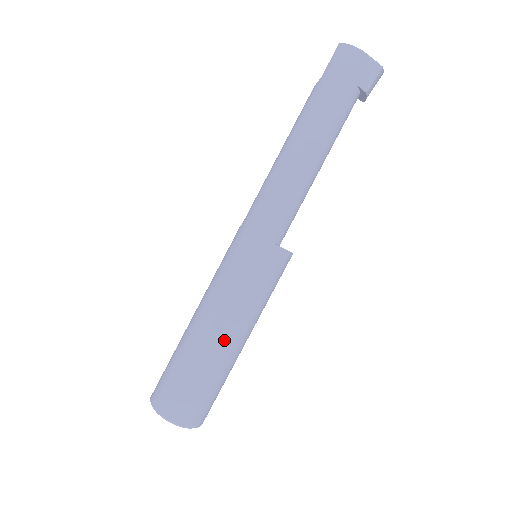
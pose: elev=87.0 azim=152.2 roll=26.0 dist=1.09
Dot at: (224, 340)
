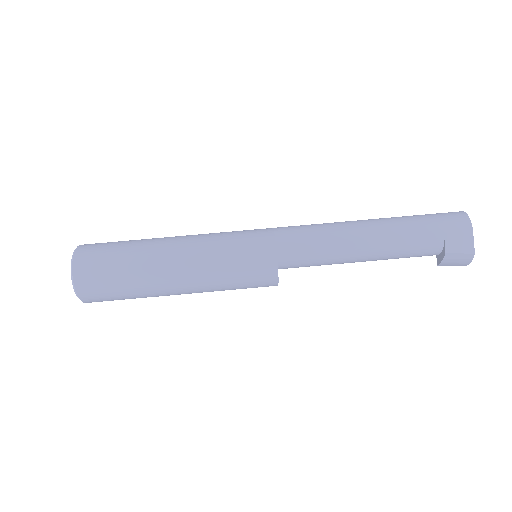
Dot at: (170, 263)
